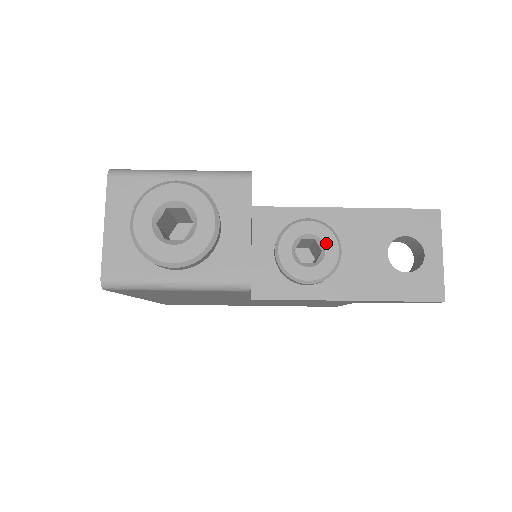
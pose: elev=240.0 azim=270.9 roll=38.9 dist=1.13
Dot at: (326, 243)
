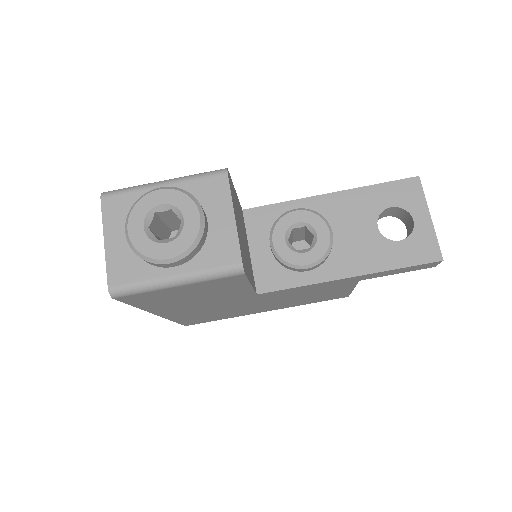
Dot at: (316, 227)
